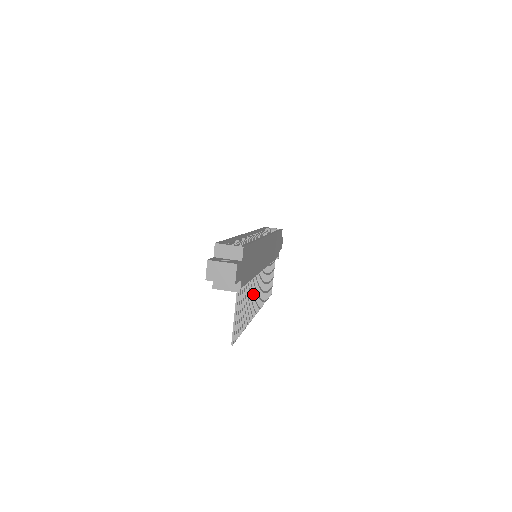
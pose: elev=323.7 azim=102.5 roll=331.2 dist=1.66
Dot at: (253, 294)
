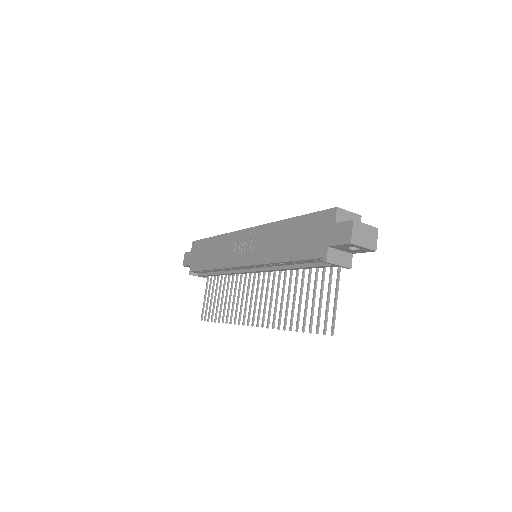
Dot at: (278, 294)
